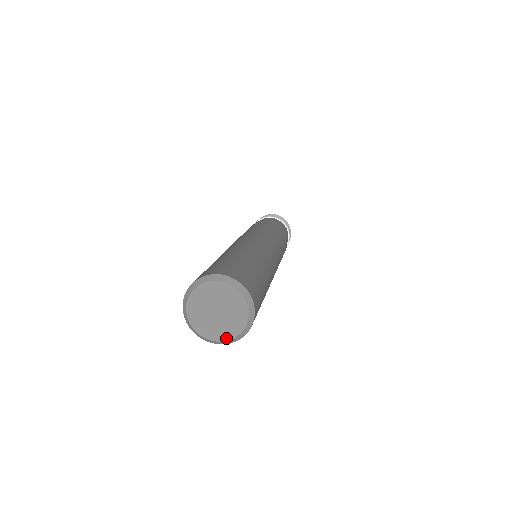
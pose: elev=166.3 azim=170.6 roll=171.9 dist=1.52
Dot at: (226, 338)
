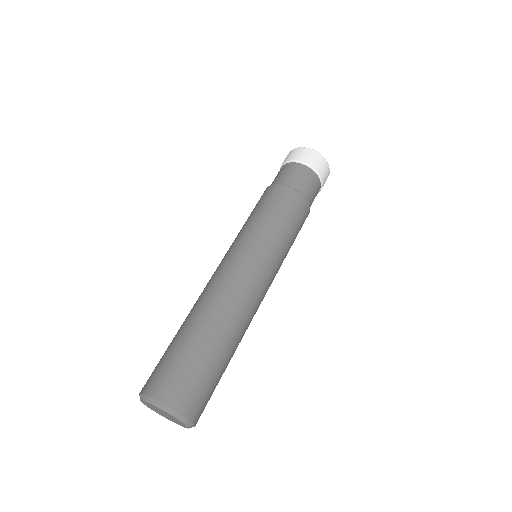
Dot at: (185, 427)
